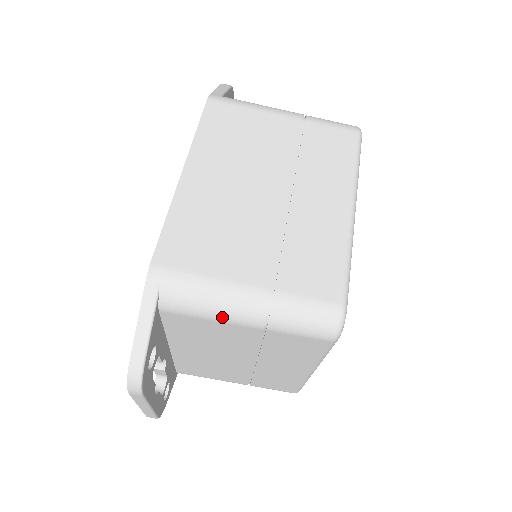
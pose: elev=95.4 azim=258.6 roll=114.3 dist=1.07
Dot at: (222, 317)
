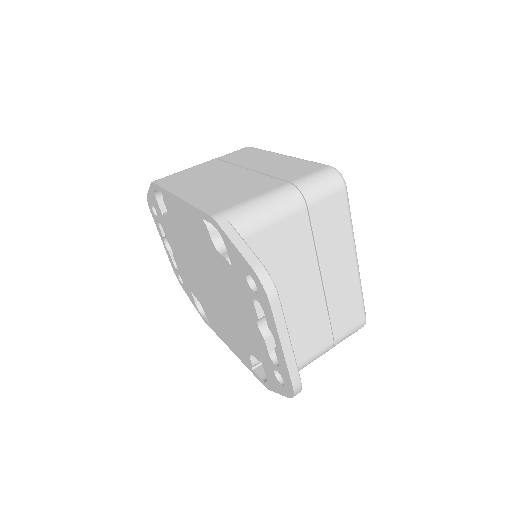
Dot at: (278, 214)
